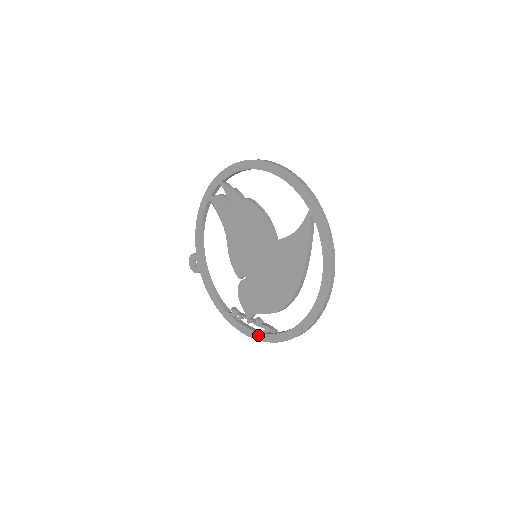
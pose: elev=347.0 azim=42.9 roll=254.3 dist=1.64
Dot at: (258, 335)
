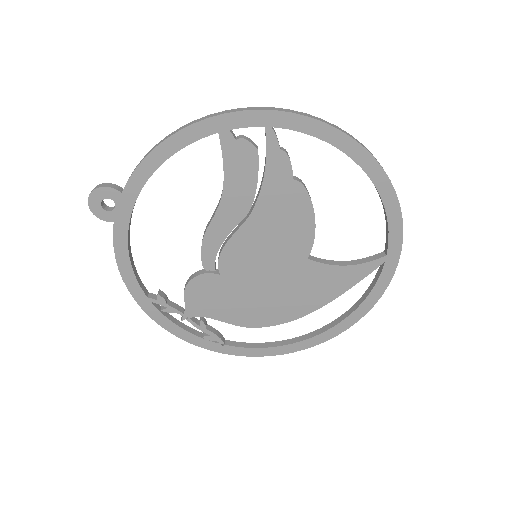
Dot at: (192, 338)
